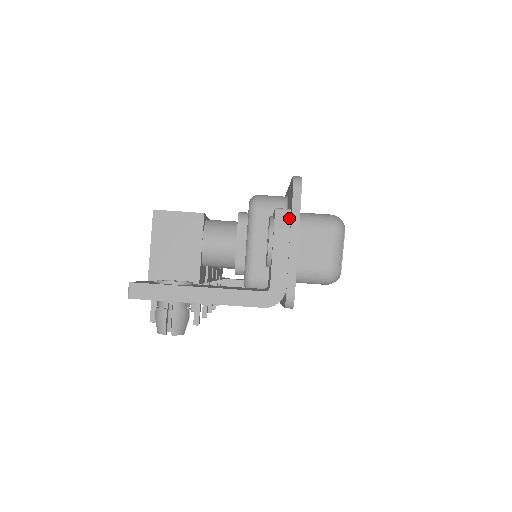
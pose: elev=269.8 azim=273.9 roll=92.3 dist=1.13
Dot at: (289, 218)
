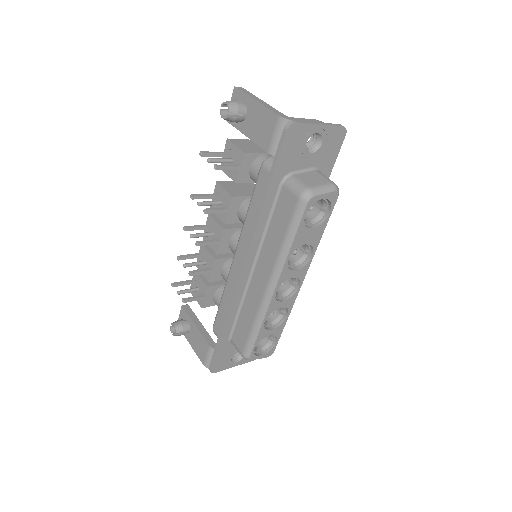
Dot at: (326, 124)
